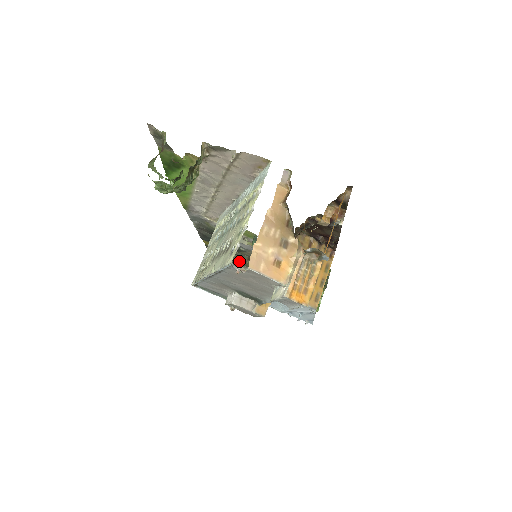
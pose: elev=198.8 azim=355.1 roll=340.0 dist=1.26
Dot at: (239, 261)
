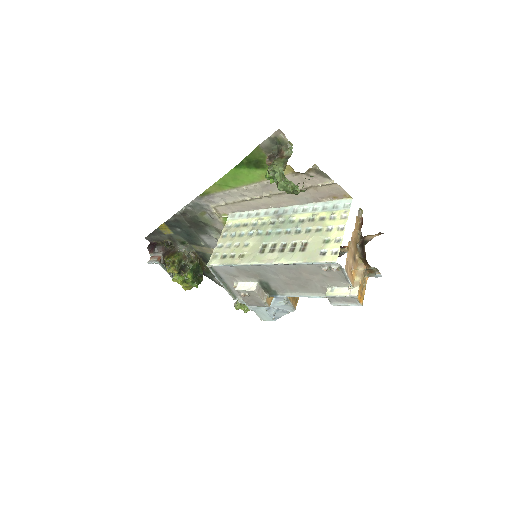
Dot at: (185, 252)
